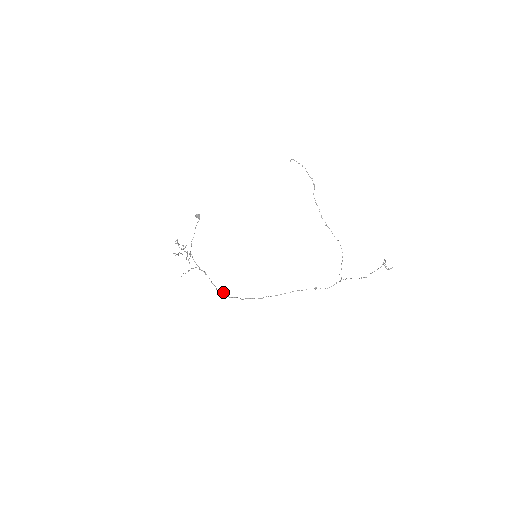
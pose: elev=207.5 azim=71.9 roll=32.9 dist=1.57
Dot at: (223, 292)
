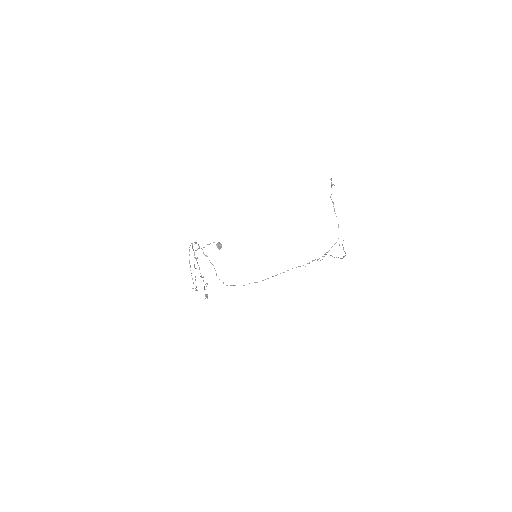
Dot at: occluded
